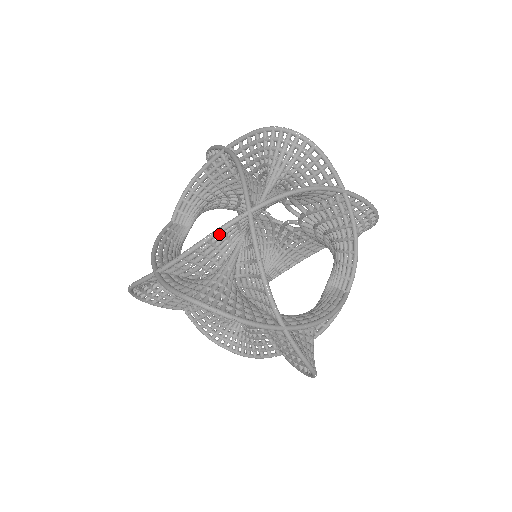
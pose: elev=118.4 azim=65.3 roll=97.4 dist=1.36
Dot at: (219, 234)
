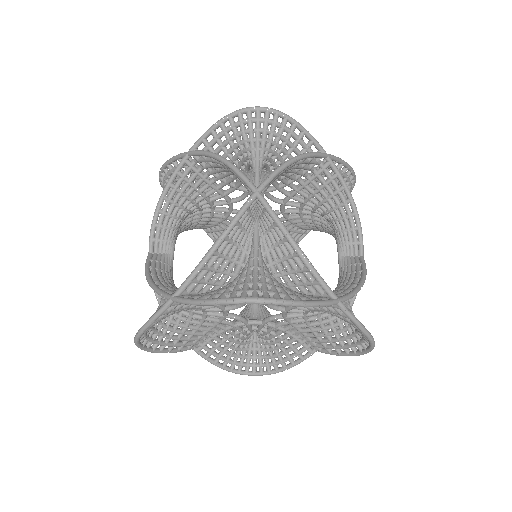
Dot at: (234, 227)
